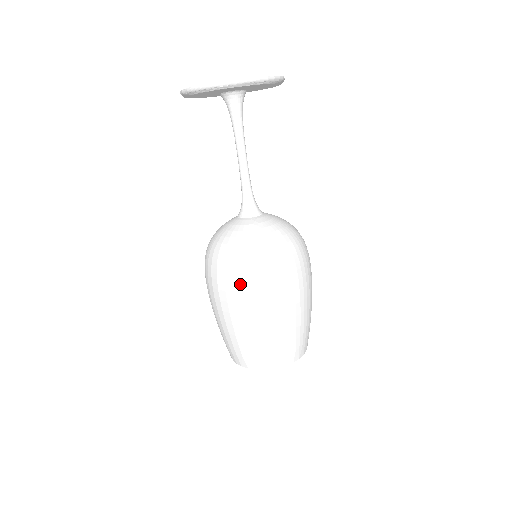
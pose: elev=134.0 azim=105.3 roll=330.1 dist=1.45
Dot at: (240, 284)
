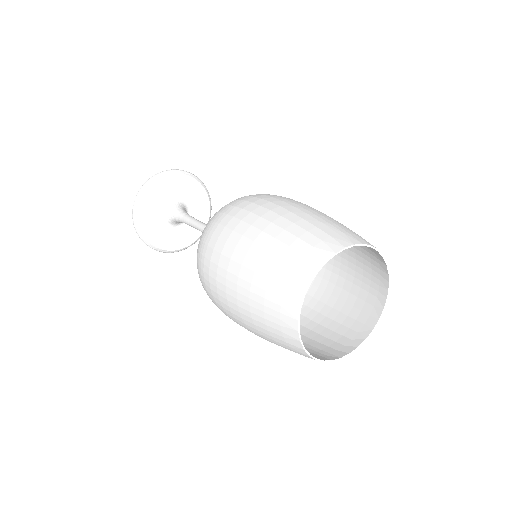
Dot at: (235, 209)
